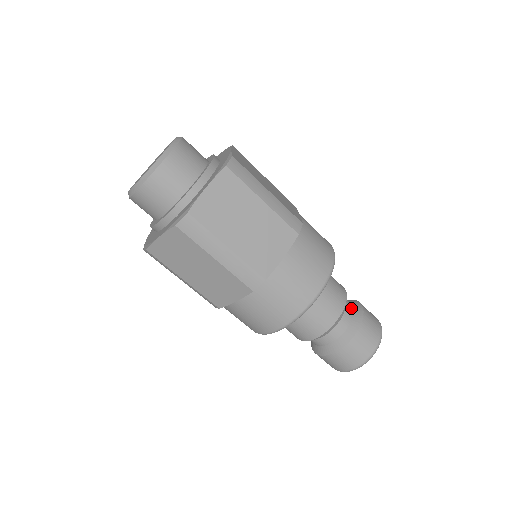
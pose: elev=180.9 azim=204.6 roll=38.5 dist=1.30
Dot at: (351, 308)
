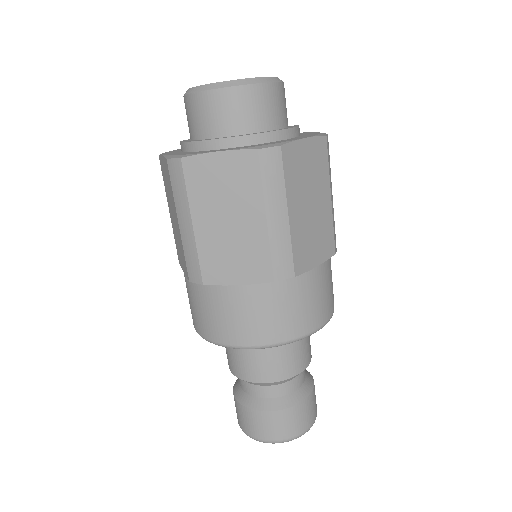
Dot at: (291, 389)
